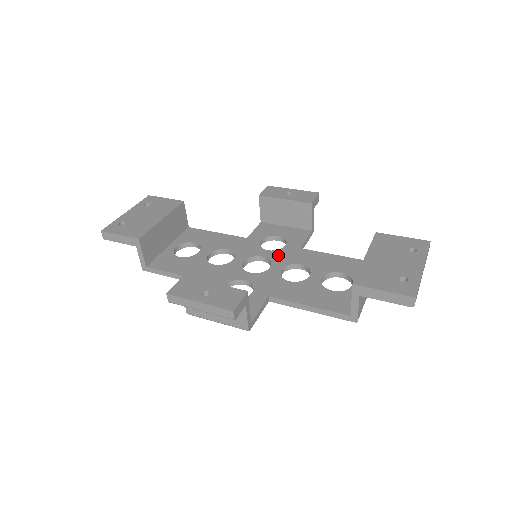
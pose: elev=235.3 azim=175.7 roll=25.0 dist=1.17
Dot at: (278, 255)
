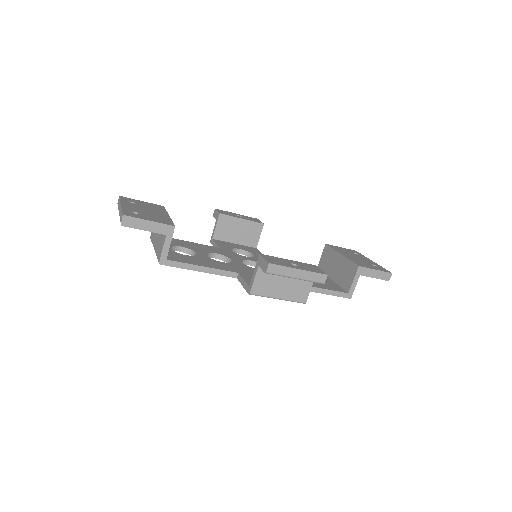
Dot at: occluded
